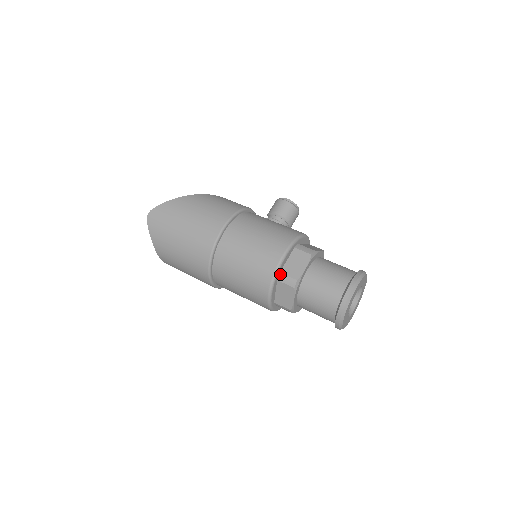
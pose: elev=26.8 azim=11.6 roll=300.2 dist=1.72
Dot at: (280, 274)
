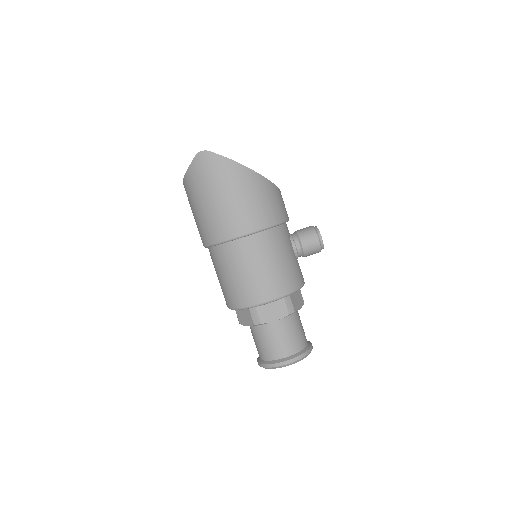
Dot at: (254, 307)
